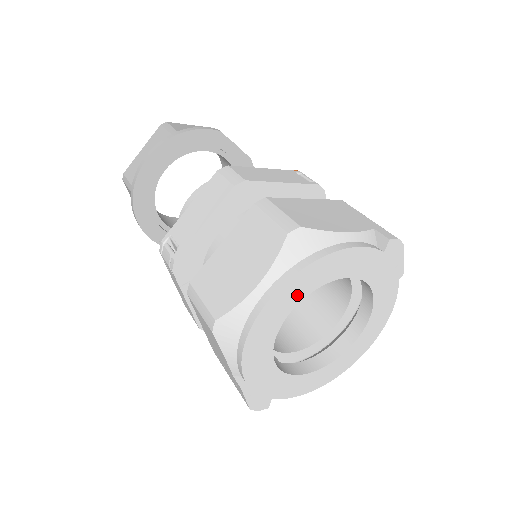
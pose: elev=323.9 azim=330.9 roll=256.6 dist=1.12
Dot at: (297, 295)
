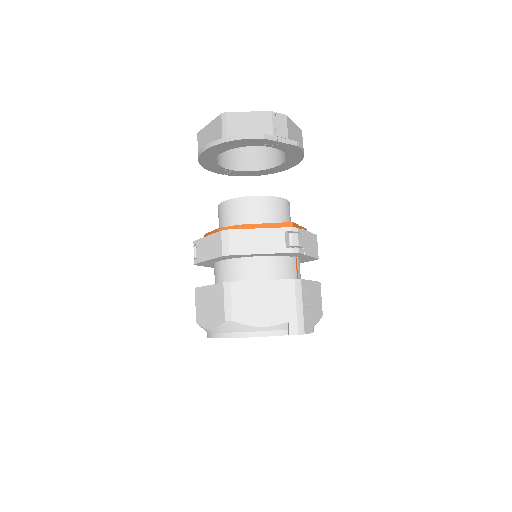
Dot at: occluded
